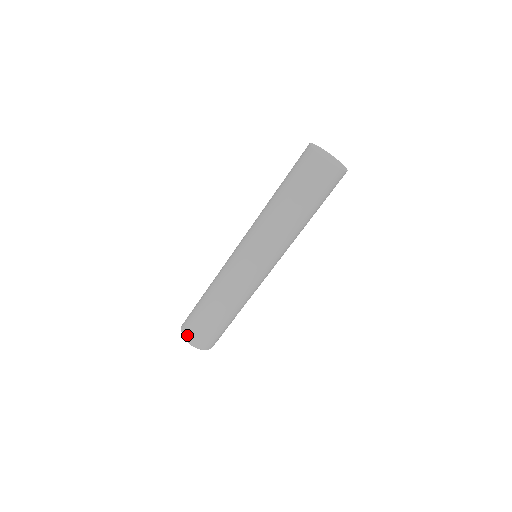
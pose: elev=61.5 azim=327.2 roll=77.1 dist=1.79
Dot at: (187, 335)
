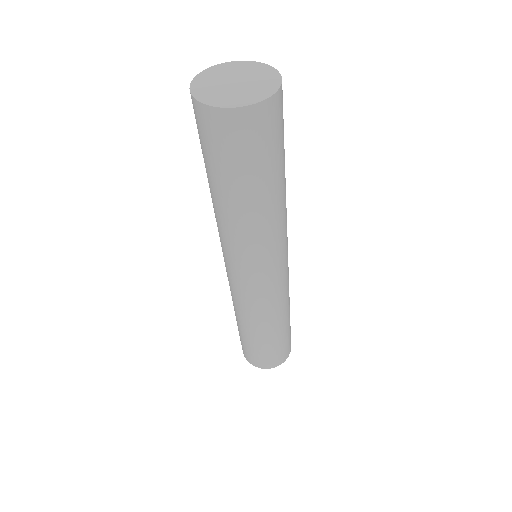
Dot at: (274, 365)
